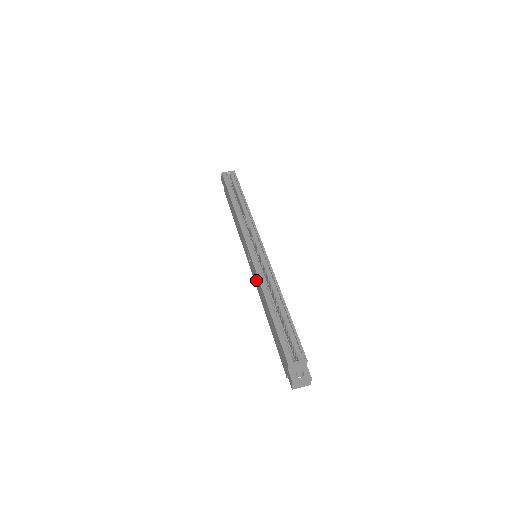
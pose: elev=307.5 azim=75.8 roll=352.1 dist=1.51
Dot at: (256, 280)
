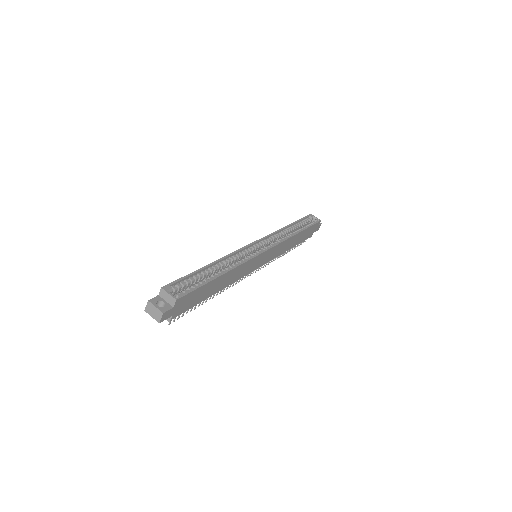
Dot at: occluded
